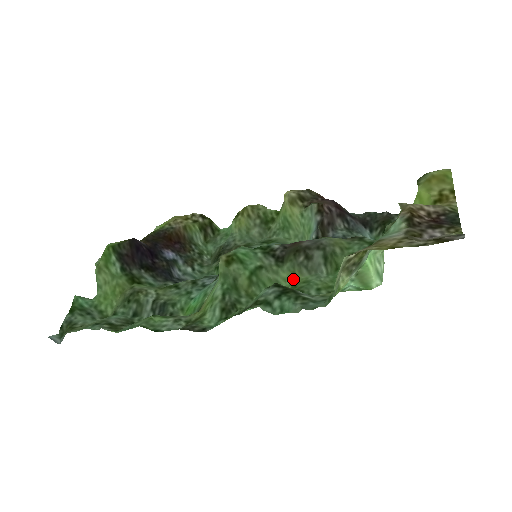
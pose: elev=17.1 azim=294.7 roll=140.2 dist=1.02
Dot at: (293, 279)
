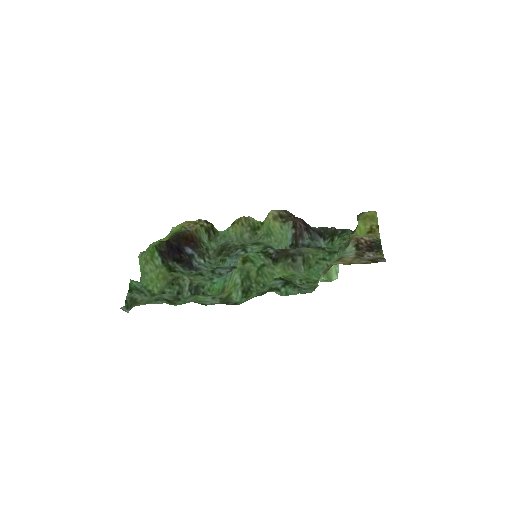
Dot at: (284, 273)
